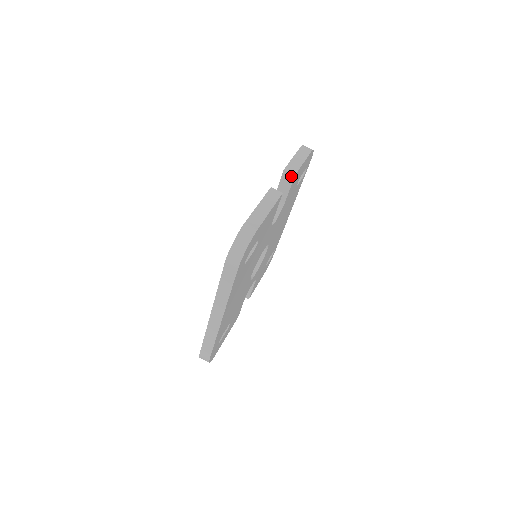
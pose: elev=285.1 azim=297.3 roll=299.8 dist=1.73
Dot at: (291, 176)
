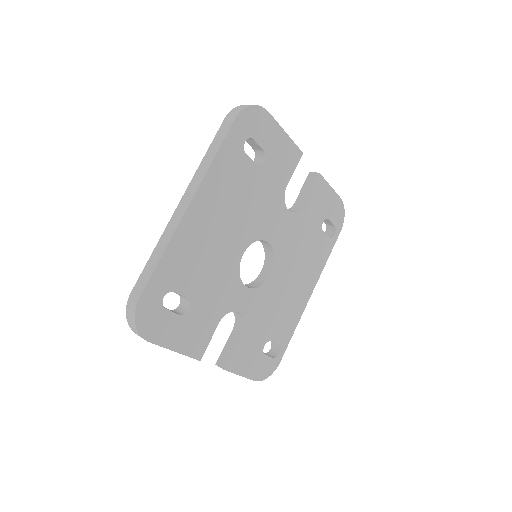
Dot at: (316, 175)
